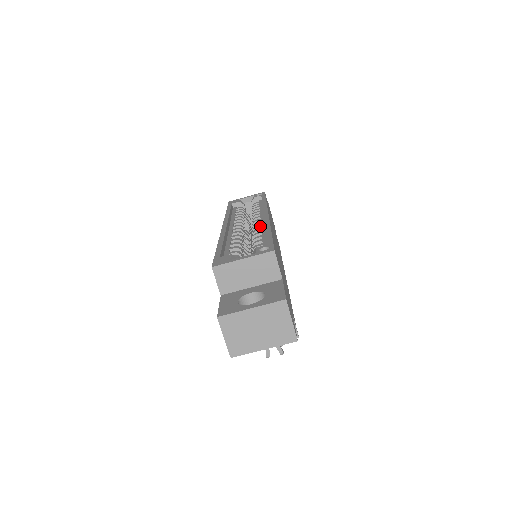
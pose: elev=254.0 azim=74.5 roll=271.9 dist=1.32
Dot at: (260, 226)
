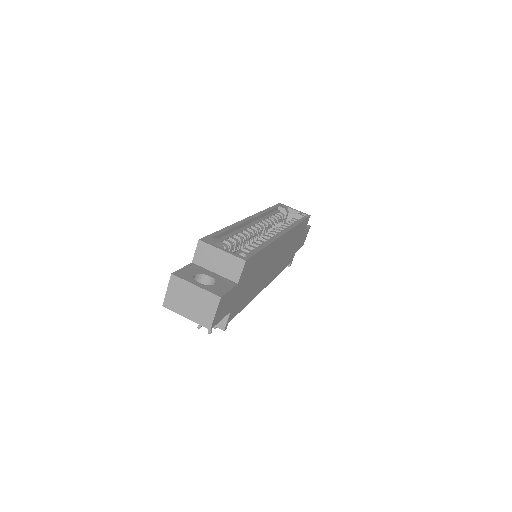
Dot at: (270, 237)
